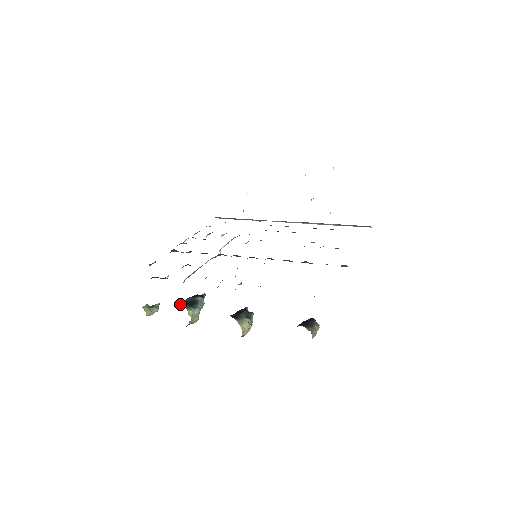
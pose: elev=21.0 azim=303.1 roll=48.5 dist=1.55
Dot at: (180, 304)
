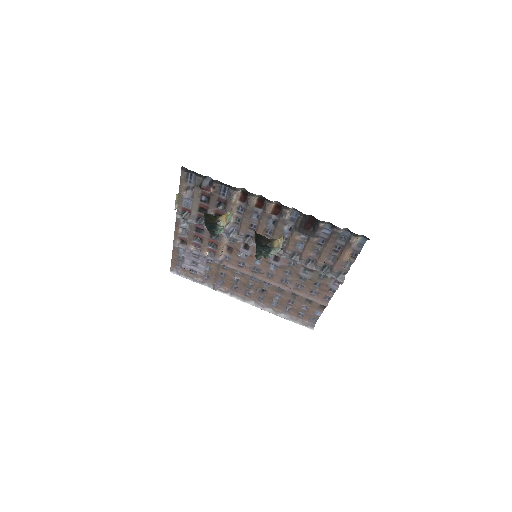
Dot at: occluded
